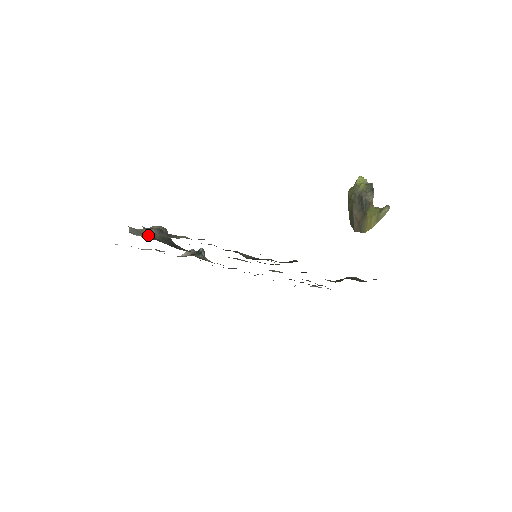
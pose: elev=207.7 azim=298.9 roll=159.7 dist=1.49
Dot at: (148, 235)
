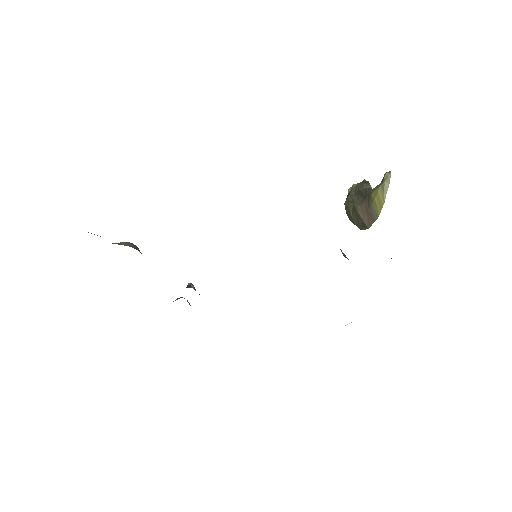
Dot at: occluded
